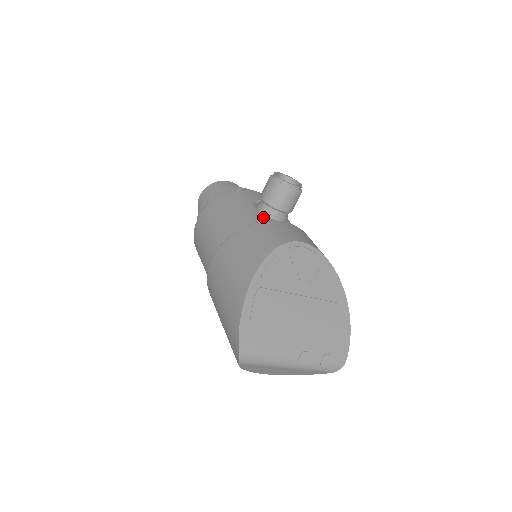
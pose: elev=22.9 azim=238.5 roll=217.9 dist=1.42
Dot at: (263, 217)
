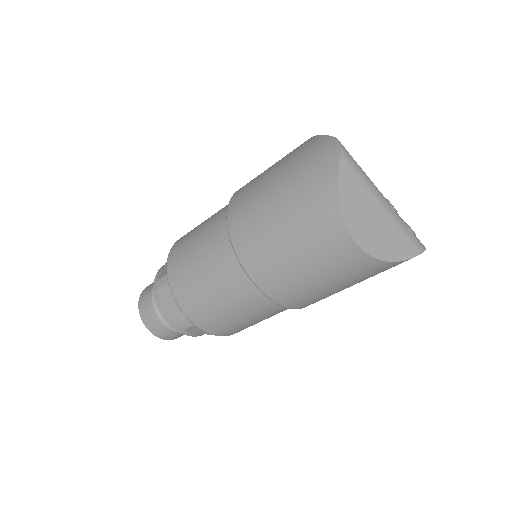
Dot at: occluded
